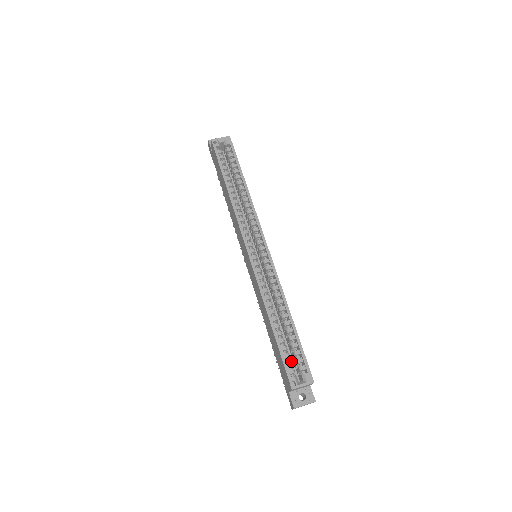
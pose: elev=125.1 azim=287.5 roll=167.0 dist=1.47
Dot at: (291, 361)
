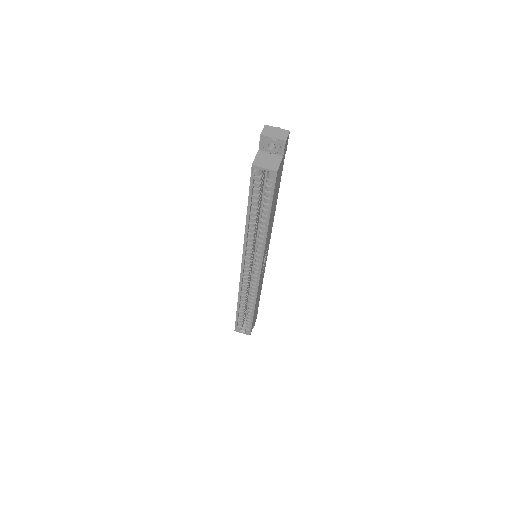
Dot at: (242, 321)
